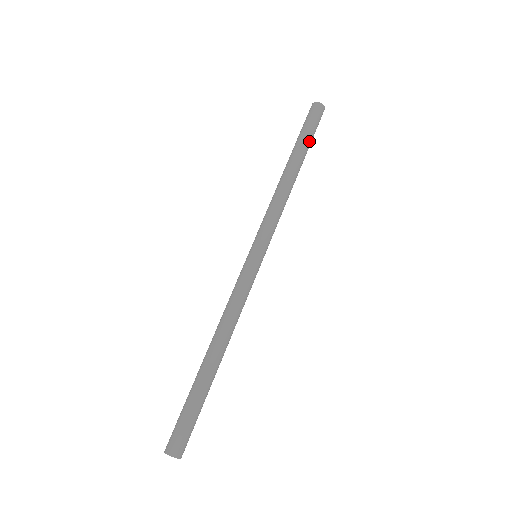
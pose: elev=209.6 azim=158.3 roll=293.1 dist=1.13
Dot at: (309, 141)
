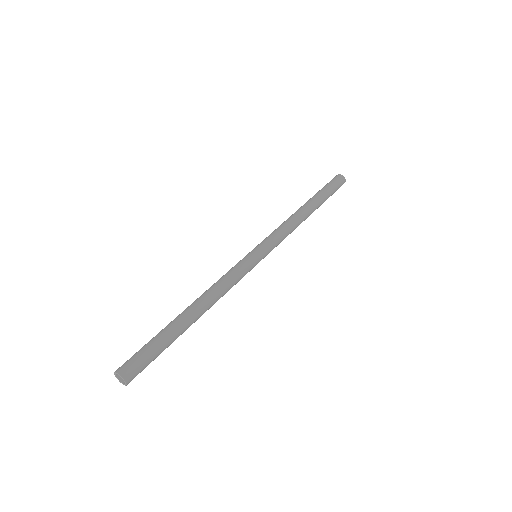
Dot at: (326, 195)
